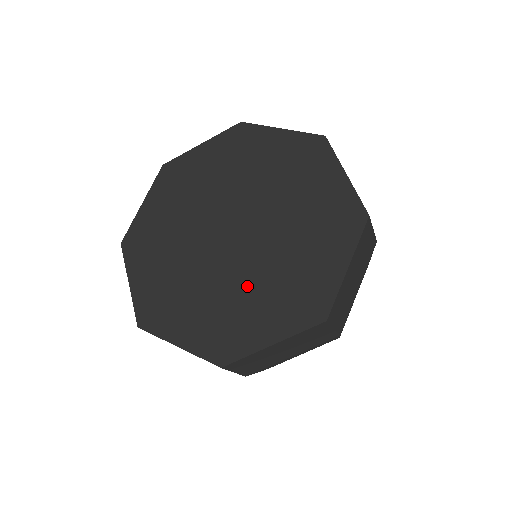
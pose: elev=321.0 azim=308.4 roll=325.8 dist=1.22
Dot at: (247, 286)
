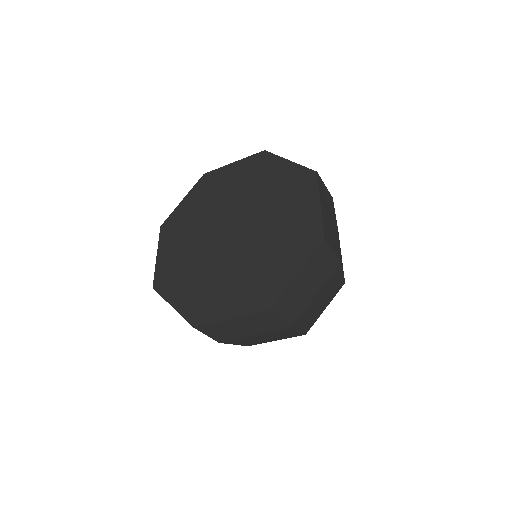
Dot at: (260, 254)
